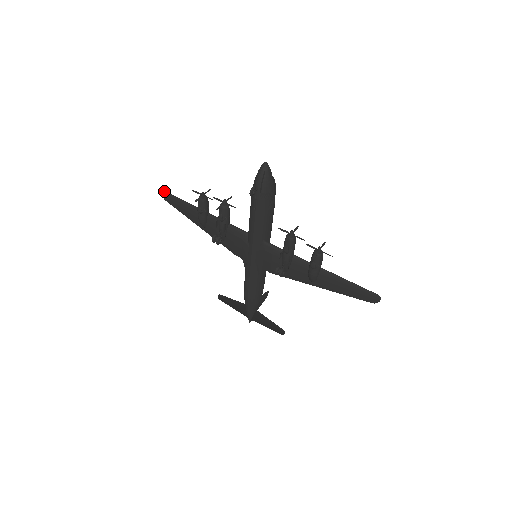
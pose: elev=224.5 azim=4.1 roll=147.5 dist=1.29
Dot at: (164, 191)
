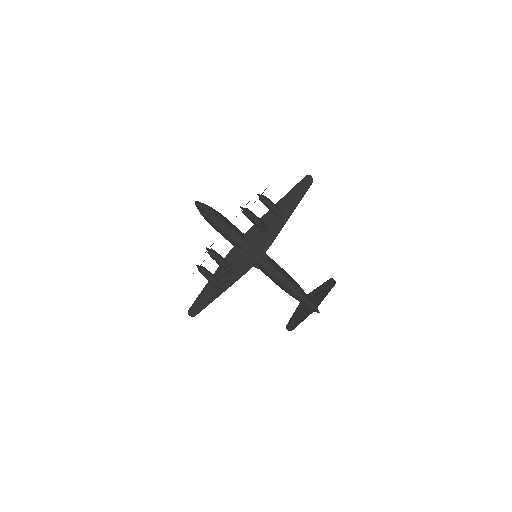
Dot at: (188, 310)
